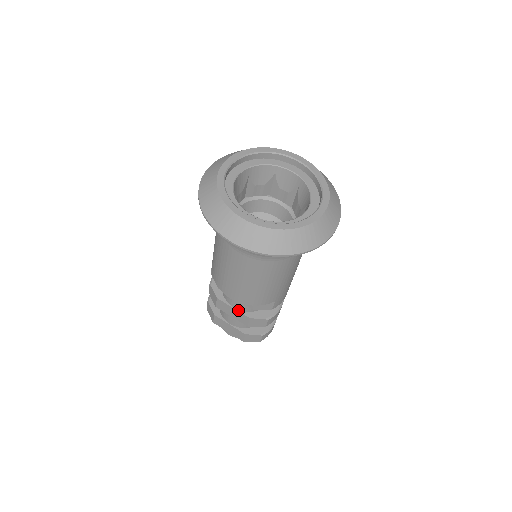
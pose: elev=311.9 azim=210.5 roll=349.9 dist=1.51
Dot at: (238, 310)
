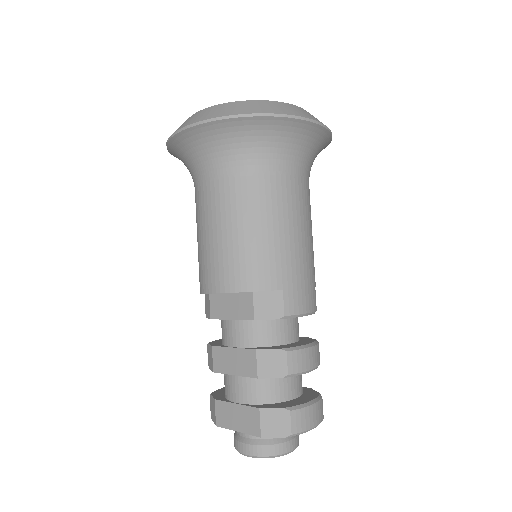
Dot at: (239, 347)
